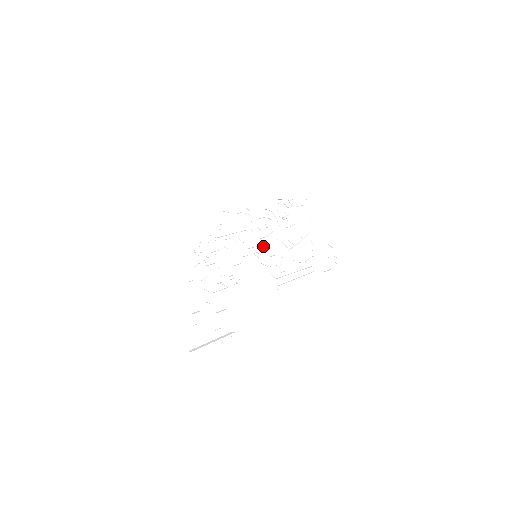
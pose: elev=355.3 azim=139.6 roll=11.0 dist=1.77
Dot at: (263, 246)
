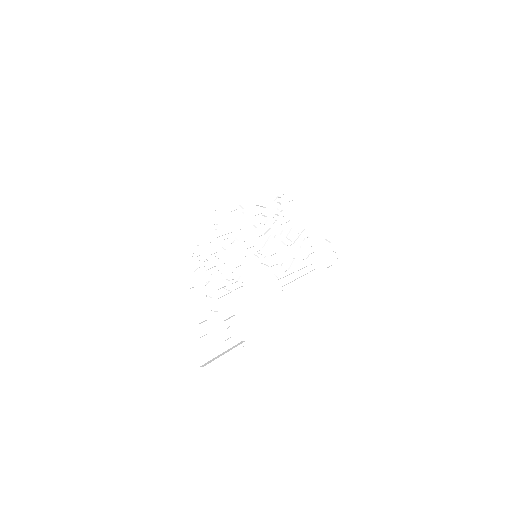
Dot at: occluded
